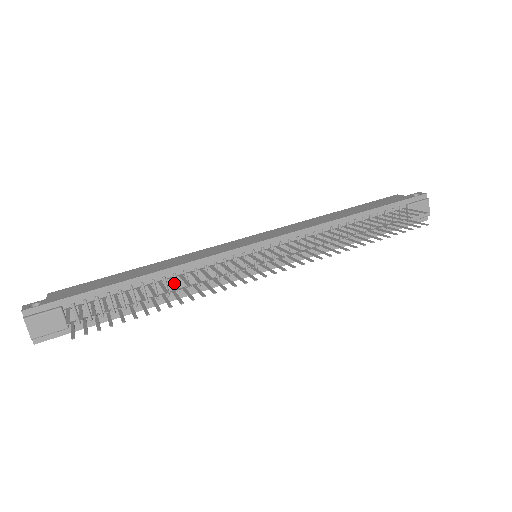
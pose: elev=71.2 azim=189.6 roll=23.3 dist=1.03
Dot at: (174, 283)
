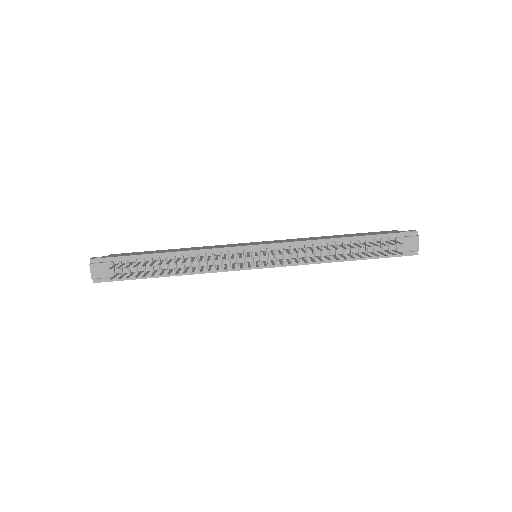
Dot at: (185, 260)
